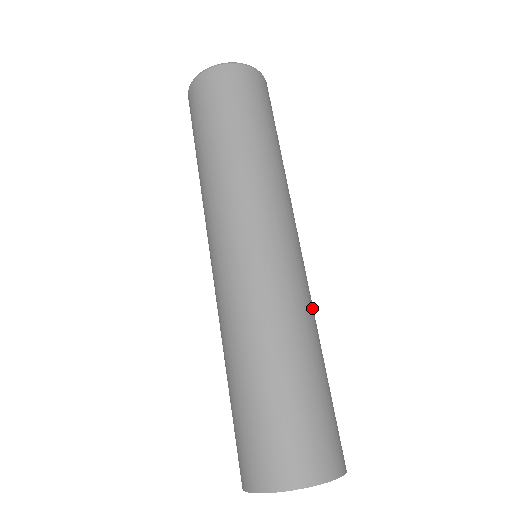
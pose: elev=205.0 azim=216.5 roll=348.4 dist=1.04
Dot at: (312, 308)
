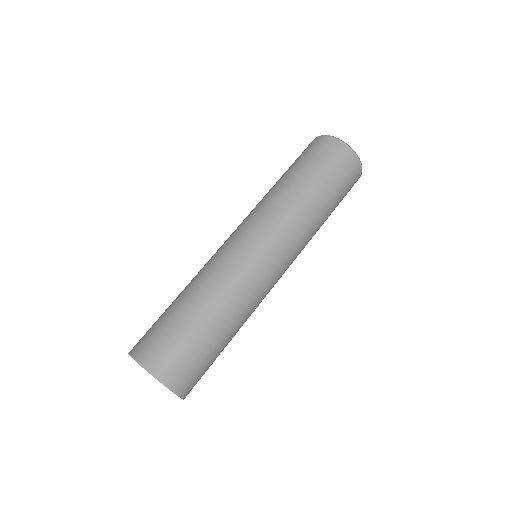
Dot at: (251, 305)
